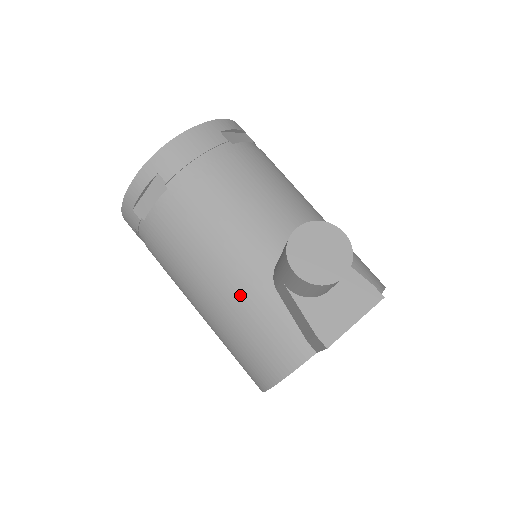
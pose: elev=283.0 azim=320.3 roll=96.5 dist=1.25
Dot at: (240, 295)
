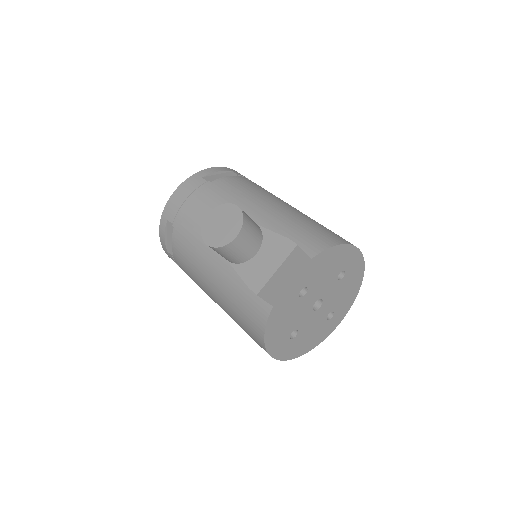
Dot at: (223, 282)
